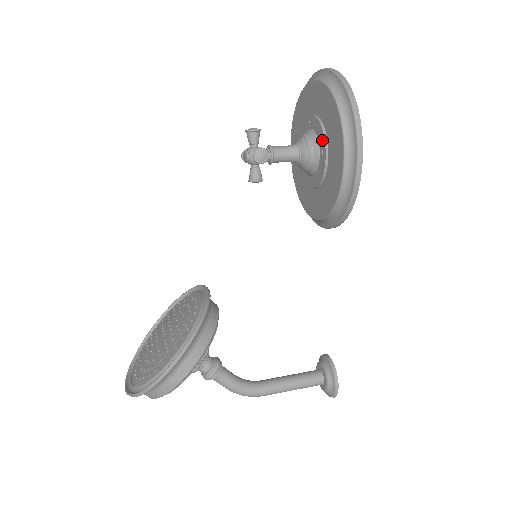
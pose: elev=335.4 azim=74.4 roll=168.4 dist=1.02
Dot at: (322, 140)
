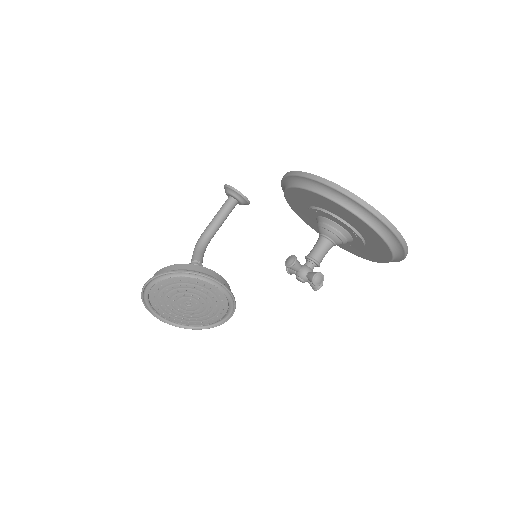
Dot at: (356, 246)
